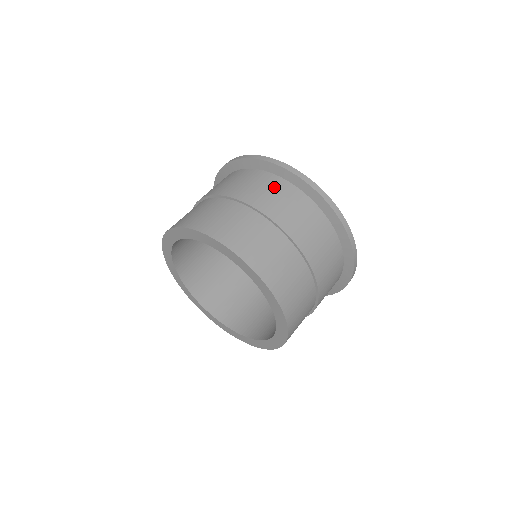
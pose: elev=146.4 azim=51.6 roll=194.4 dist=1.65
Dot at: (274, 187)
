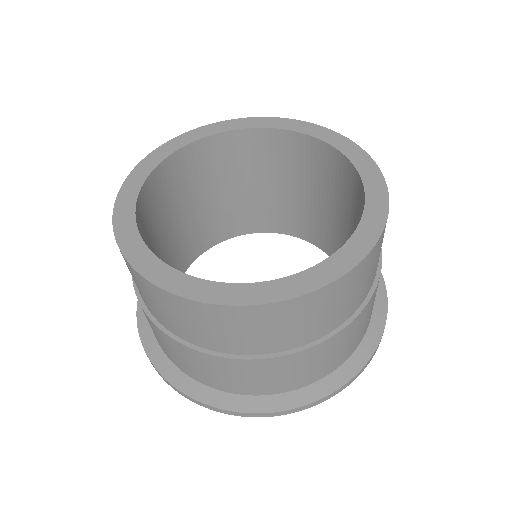
Dot at: occluded
